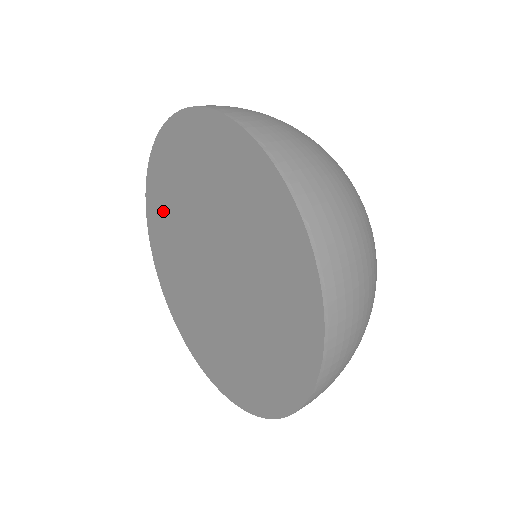
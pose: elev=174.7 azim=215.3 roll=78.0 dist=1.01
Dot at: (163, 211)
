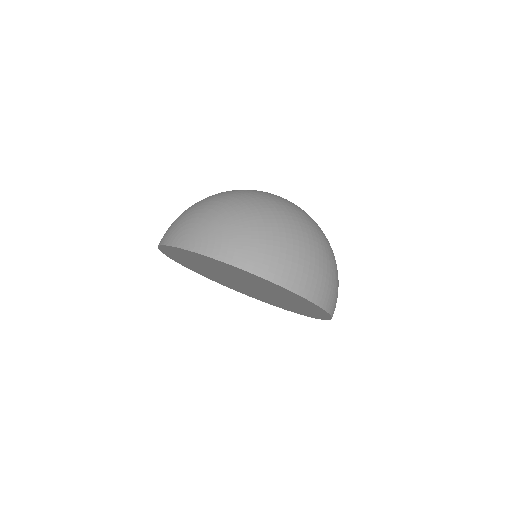
Dot at: occluded
